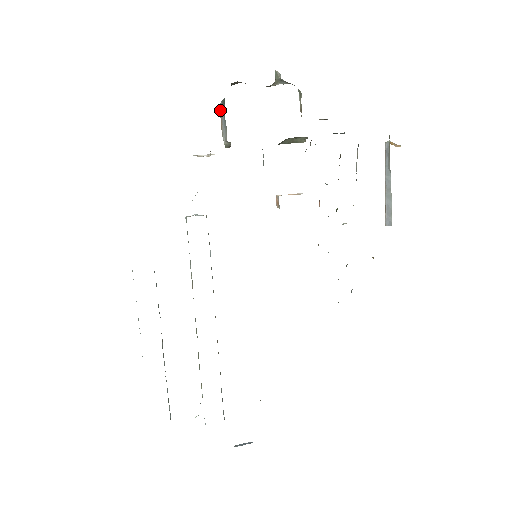
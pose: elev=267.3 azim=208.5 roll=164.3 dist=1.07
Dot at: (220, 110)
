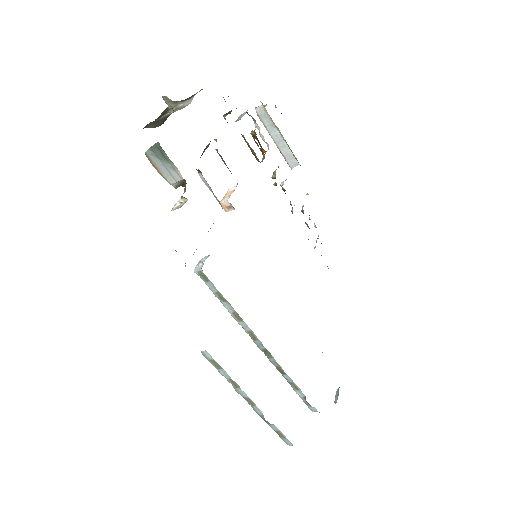
Dot at: (149, 159)
